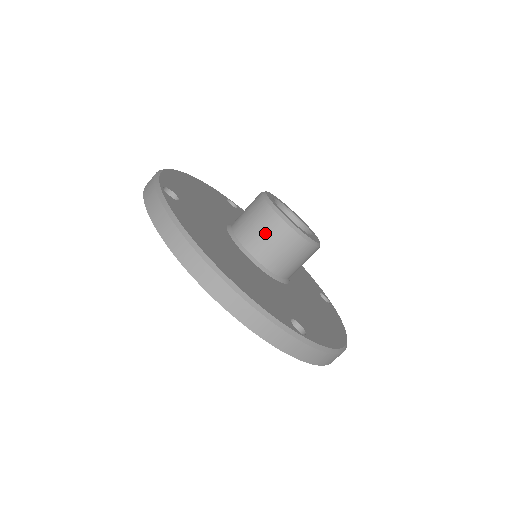
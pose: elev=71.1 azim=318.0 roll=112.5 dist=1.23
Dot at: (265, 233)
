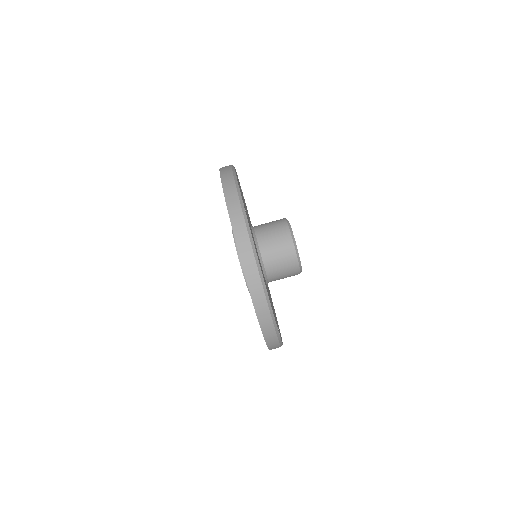
Dot at: (271, 222)
